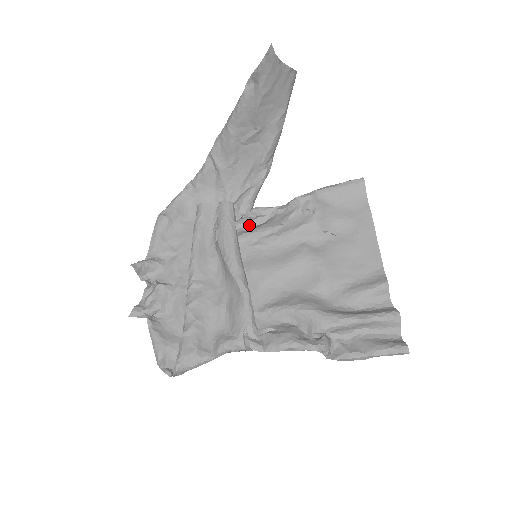
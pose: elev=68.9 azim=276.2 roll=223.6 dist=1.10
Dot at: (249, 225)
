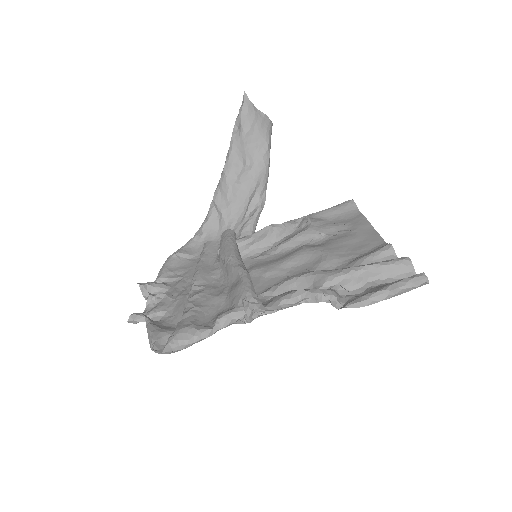
Dot at: (249, 239)
